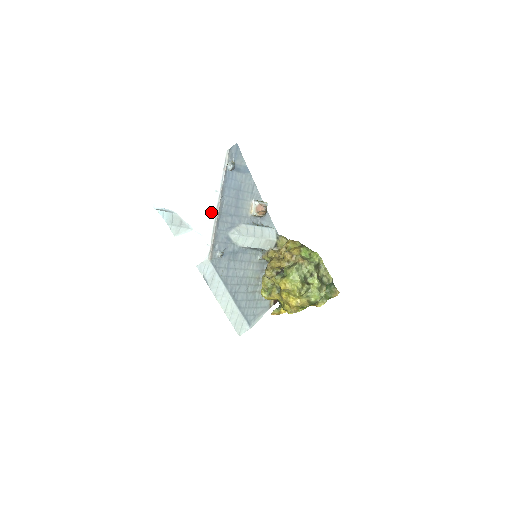
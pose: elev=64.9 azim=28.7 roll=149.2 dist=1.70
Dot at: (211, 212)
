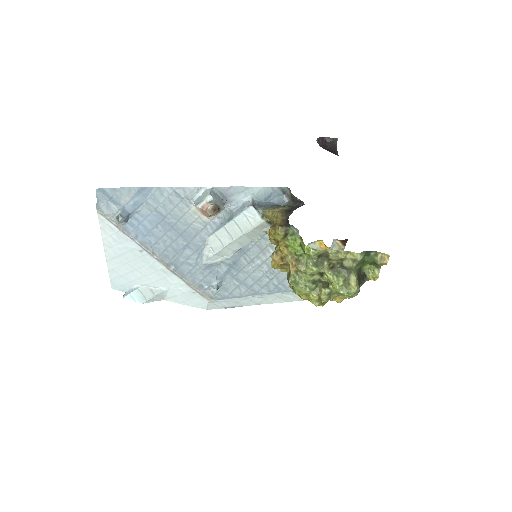
Dot at: (161, 269)
